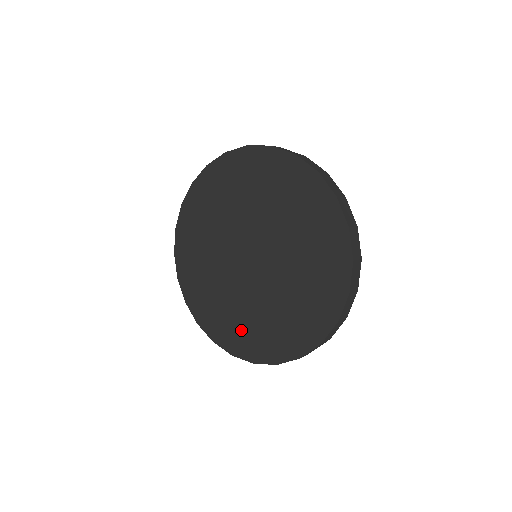
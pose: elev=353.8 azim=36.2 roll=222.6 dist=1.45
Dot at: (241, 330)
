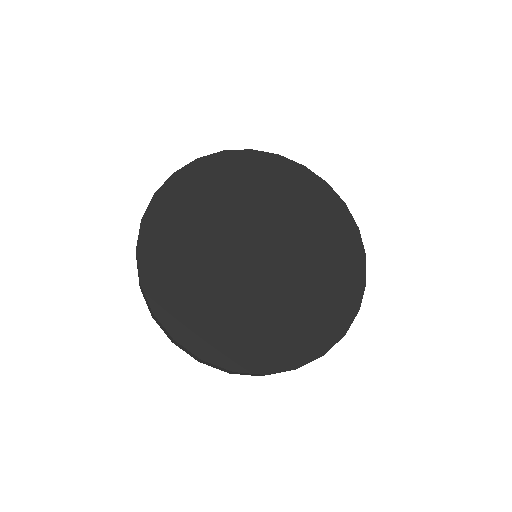
Dot at: (309, 321)
